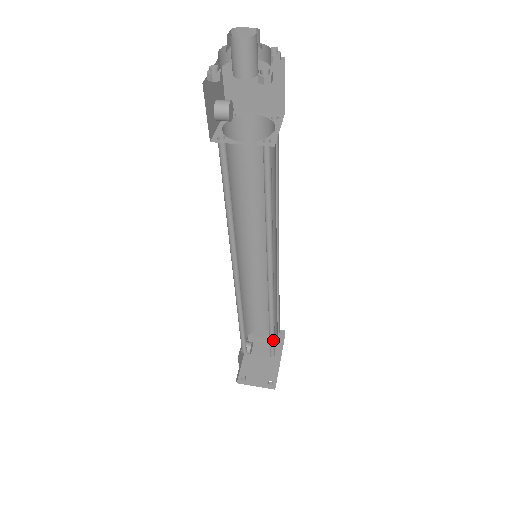
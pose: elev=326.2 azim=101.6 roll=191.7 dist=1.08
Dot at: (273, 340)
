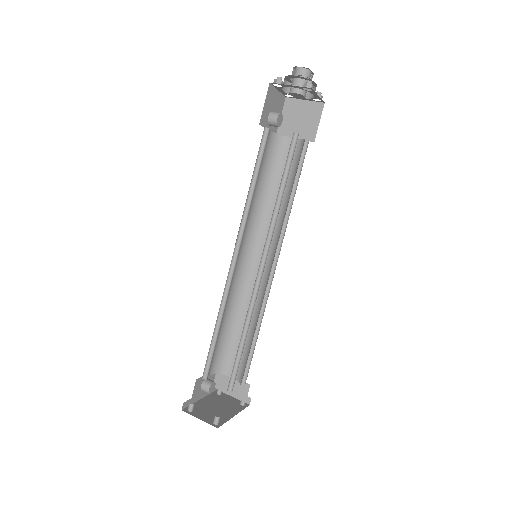
Dot at: (238, 364)
